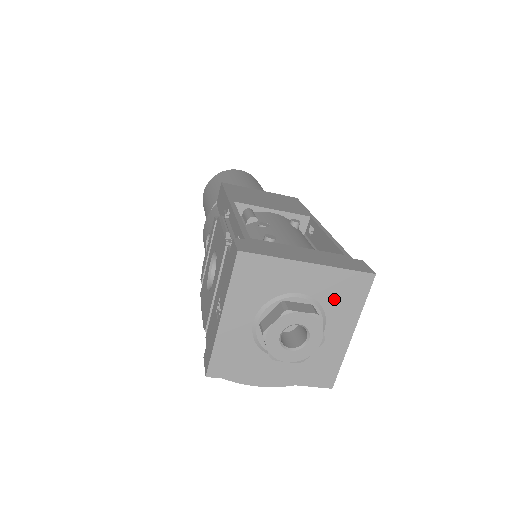
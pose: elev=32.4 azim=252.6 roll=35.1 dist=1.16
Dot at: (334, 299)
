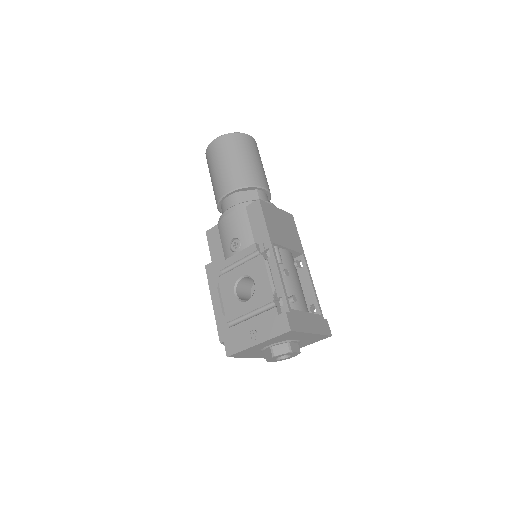
Dot at: (308, 341)
